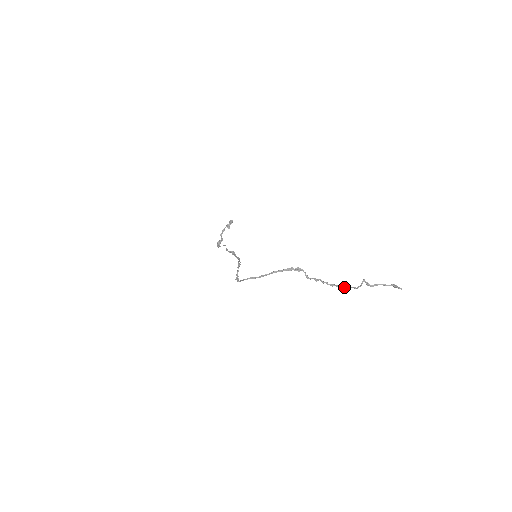
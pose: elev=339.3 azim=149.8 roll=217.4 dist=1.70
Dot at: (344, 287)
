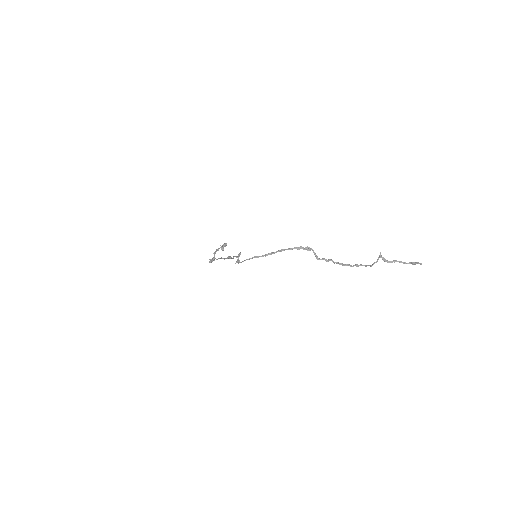
Dot at: (358, 266)
